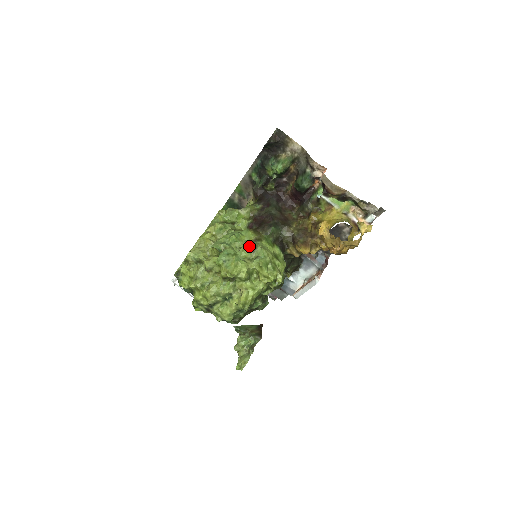
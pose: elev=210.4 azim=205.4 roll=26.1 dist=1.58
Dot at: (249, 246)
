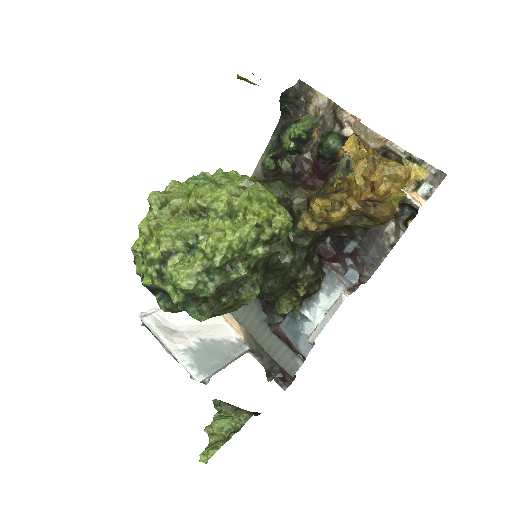
Dot at: (239, 181)
